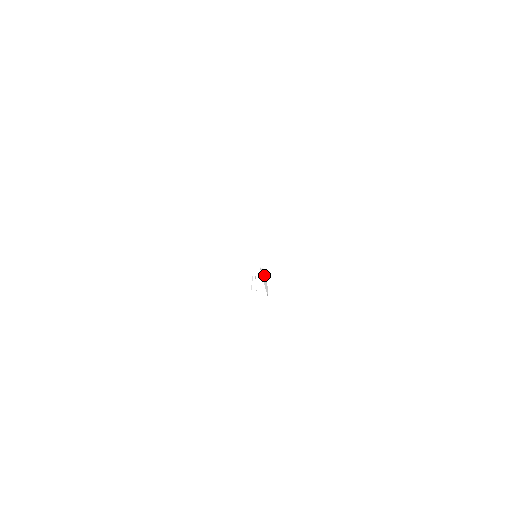
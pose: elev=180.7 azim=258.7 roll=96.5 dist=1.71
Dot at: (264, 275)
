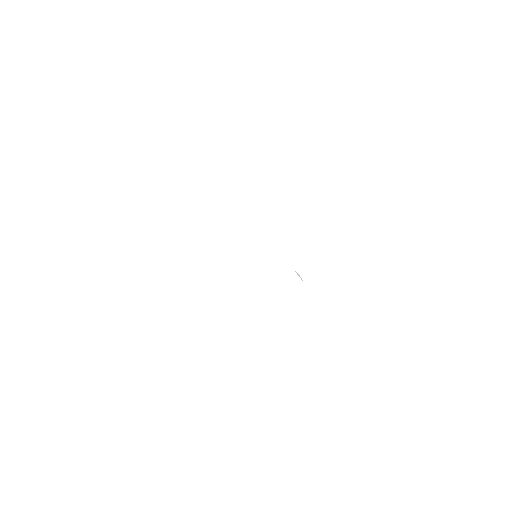
Dot at: occluded
